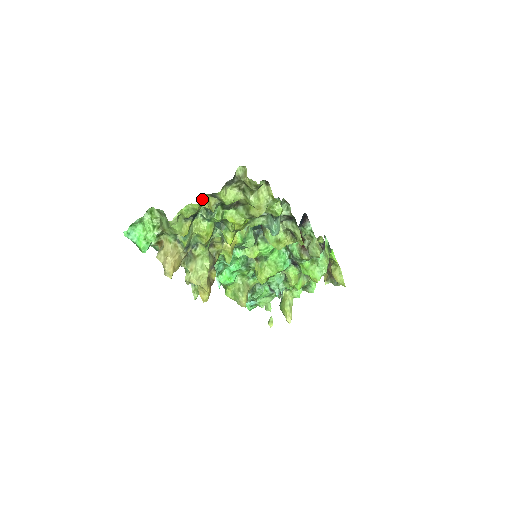
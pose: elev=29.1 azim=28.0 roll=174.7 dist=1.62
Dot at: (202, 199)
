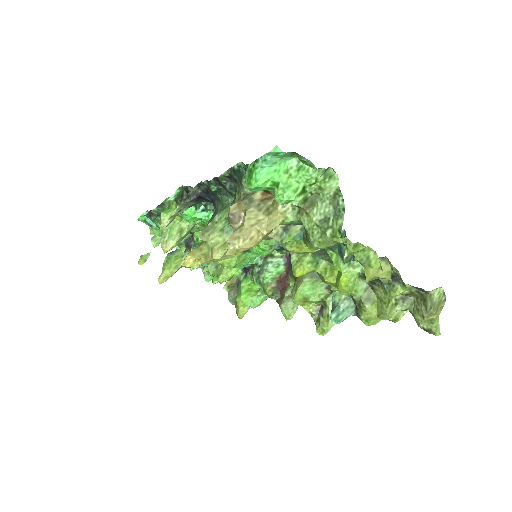
Dot at: (384, 260)
